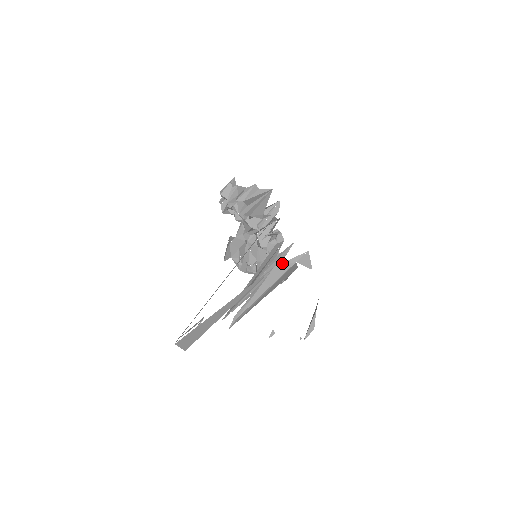
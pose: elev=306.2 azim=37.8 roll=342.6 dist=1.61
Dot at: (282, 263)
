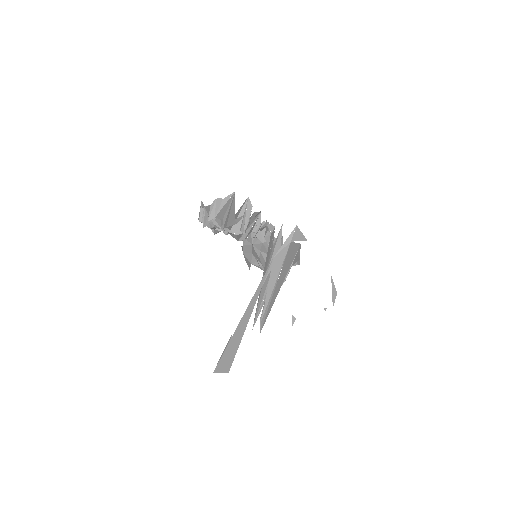
Dot at: (278, 250)
